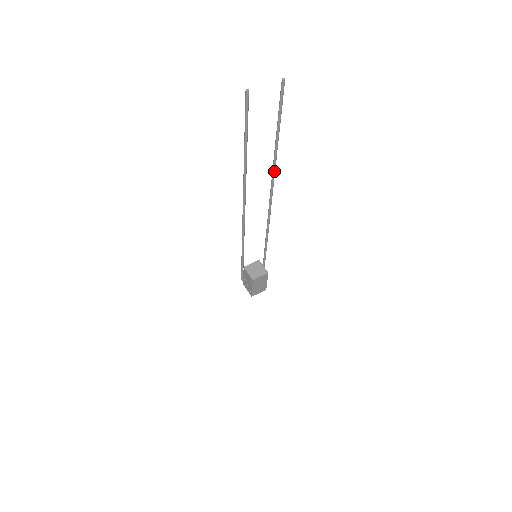
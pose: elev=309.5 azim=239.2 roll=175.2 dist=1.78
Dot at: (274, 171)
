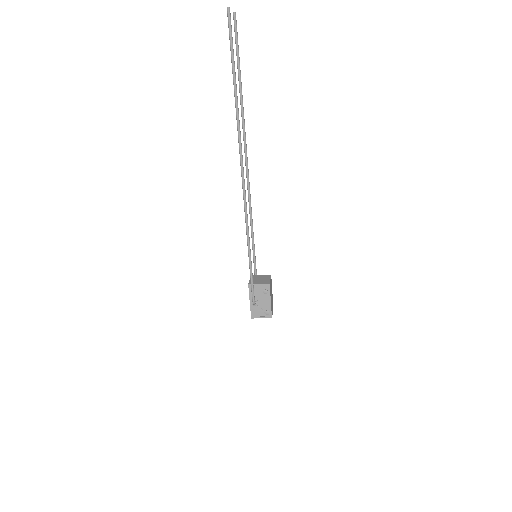
Dot at: (244, 127)
